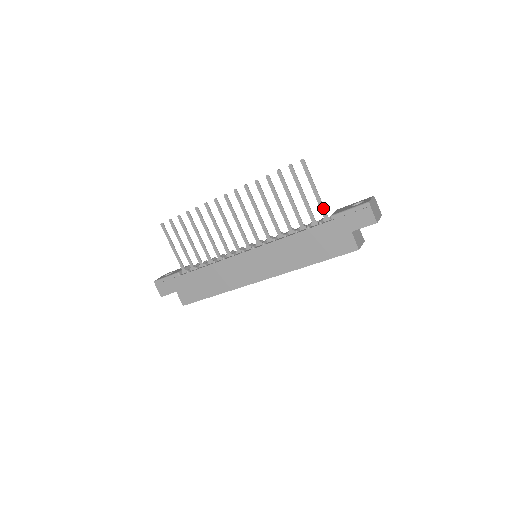
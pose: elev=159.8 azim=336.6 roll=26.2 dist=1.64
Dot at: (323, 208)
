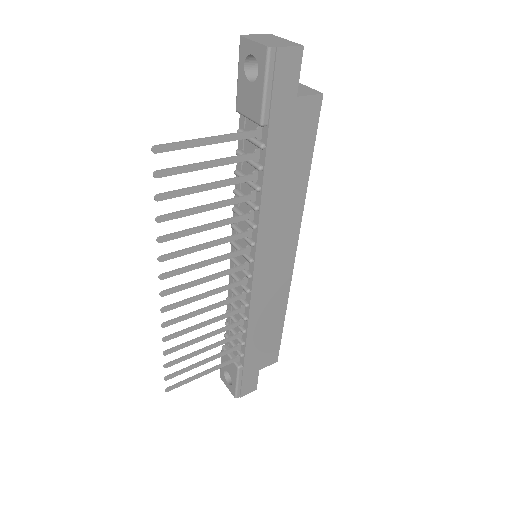
Dot at: (242, 134)
